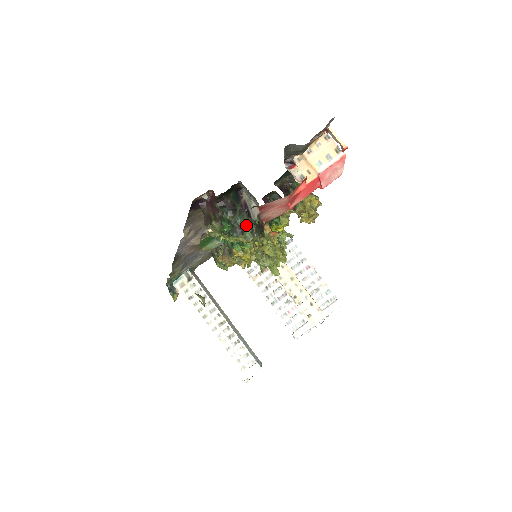
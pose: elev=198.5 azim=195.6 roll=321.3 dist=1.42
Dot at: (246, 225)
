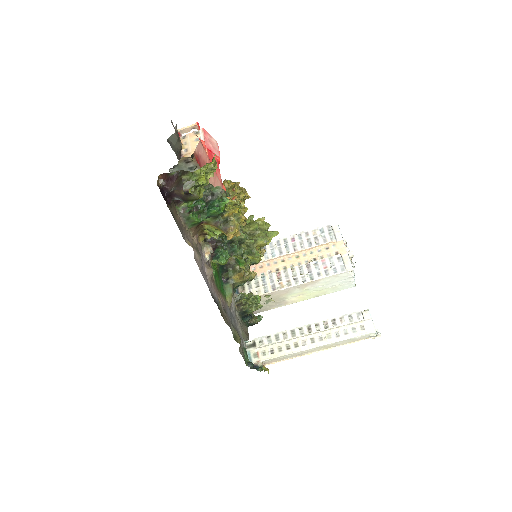
Dot at: (208, 189)
